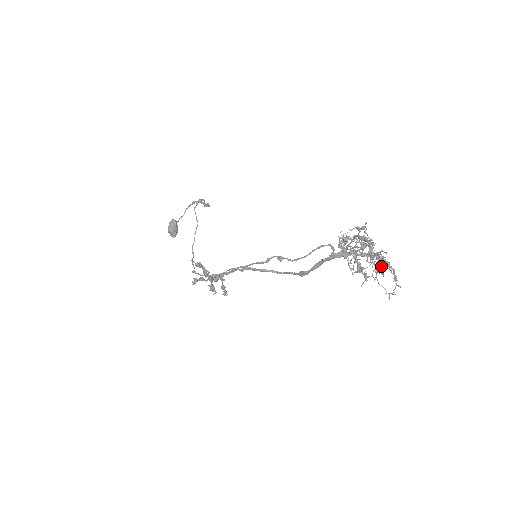
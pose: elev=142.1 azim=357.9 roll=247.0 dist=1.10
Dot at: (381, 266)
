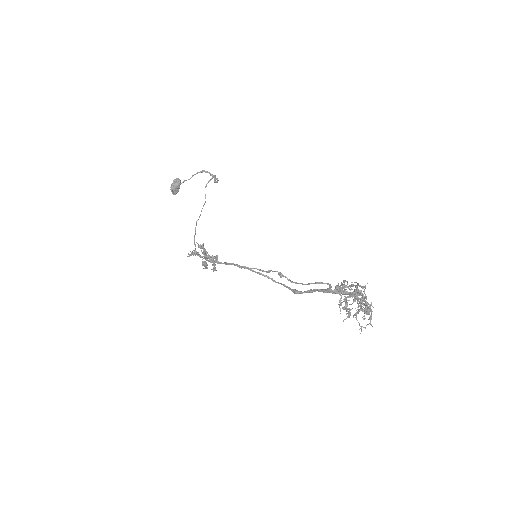
Dot at: (364, 311)
